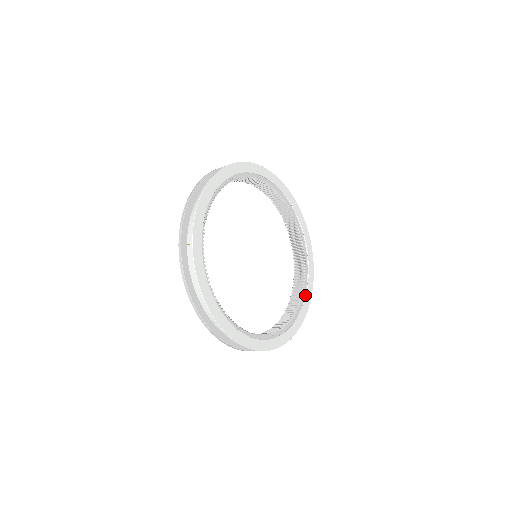
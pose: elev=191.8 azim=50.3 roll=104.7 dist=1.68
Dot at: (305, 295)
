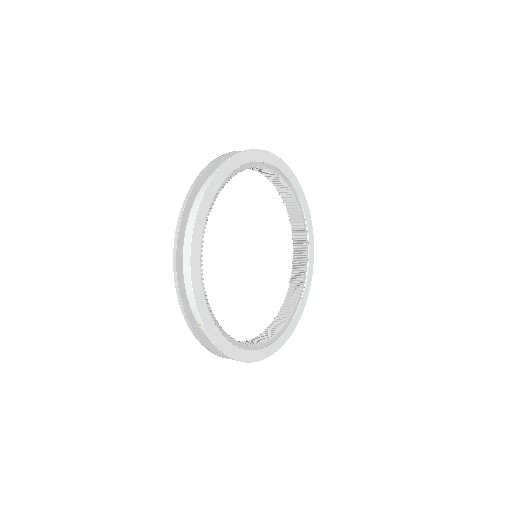
Dot at: (308, 241)
